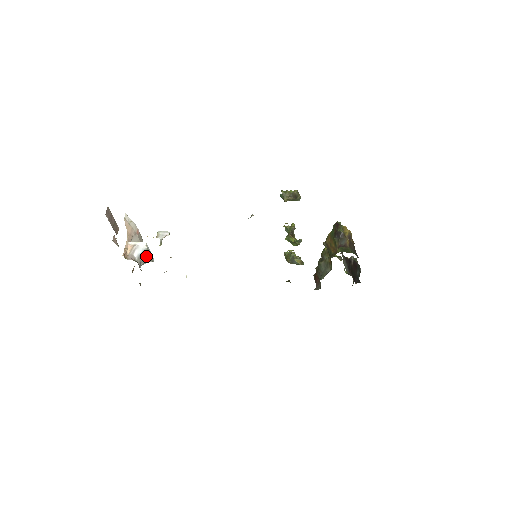
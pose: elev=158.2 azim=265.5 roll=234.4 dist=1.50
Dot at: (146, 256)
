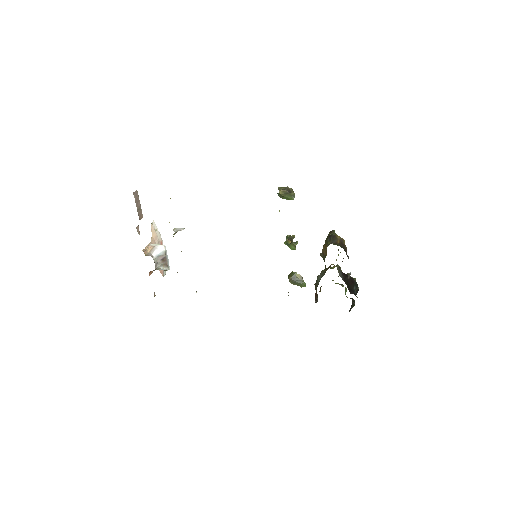
Dot at: (163, 259)
